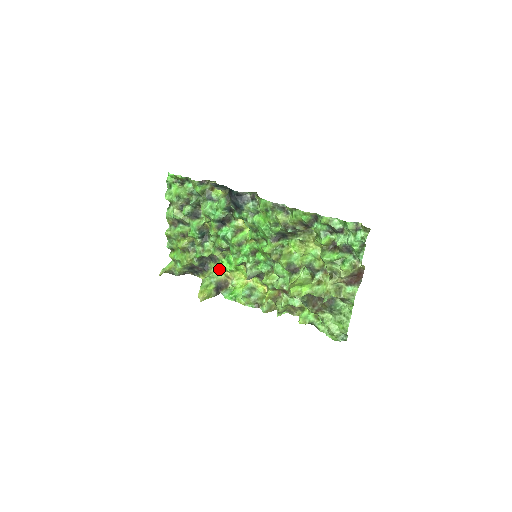
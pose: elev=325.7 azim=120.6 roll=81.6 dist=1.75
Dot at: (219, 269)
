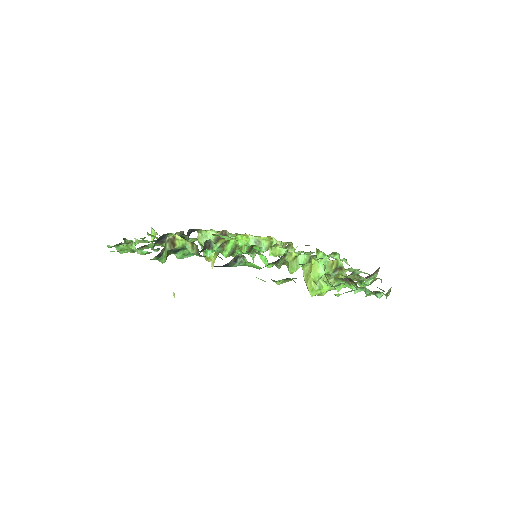
Dot at: occluded
